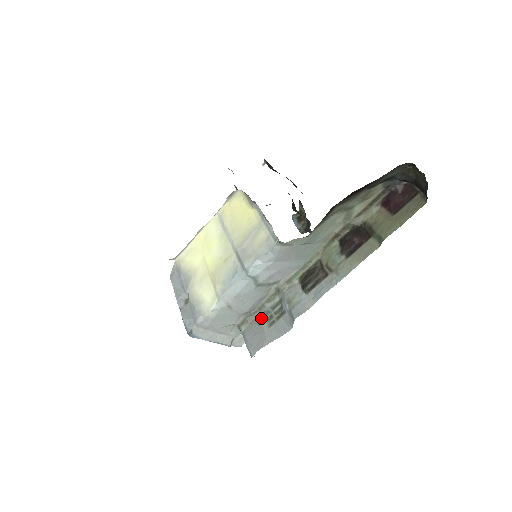
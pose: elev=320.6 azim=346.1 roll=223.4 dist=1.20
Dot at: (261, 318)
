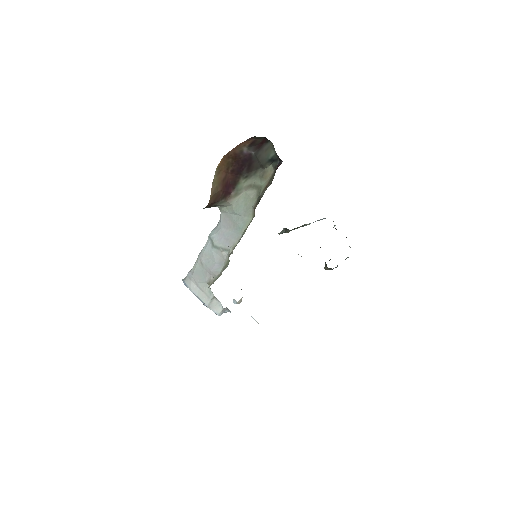
Dot at: occluded
